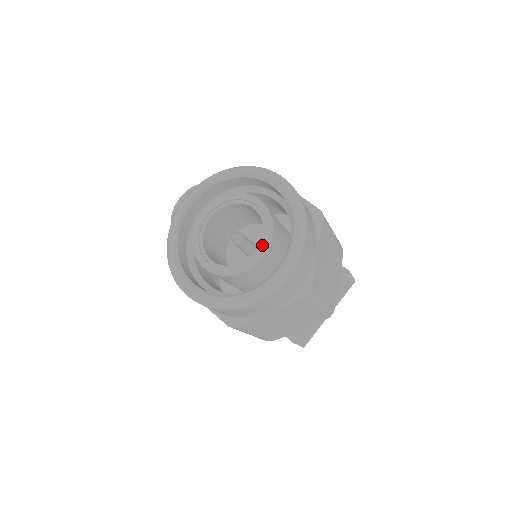
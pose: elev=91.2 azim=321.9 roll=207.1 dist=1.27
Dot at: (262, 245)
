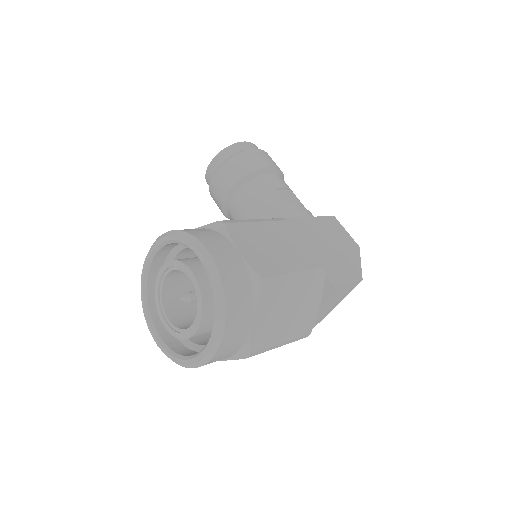
Dot at: (195, 322)
